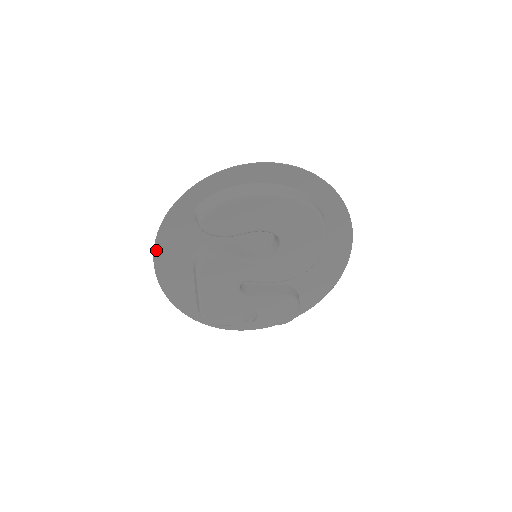
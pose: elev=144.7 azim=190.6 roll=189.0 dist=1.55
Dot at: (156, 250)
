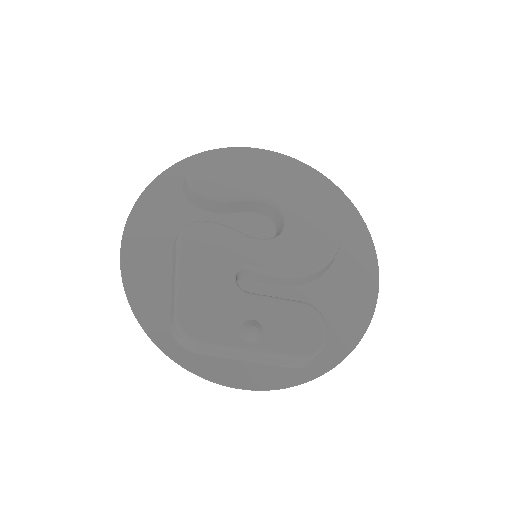
Dot at: (128, 224)
